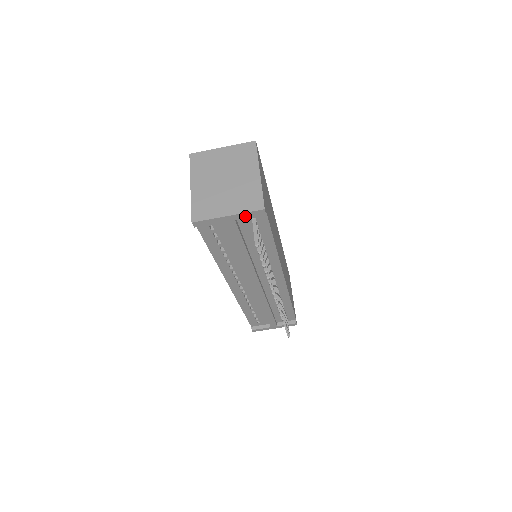
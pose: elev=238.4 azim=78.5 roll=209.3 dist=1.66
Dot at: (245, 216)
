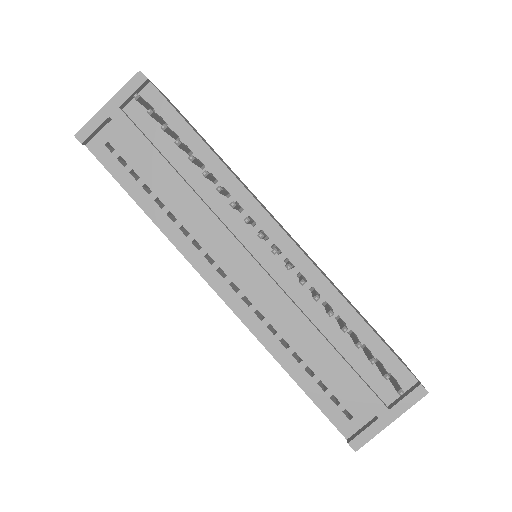
Dot at: (126, 95)
